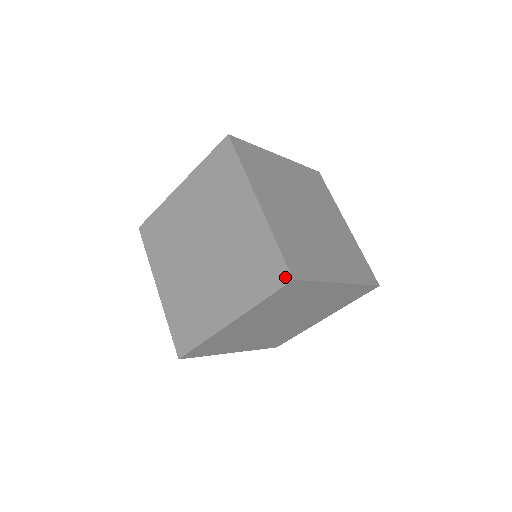
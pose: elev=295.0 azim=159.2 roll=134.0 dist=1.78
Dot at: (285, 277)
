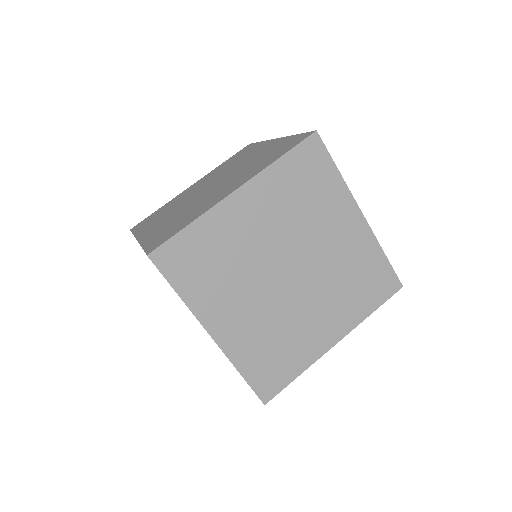
Dot at: occluded
